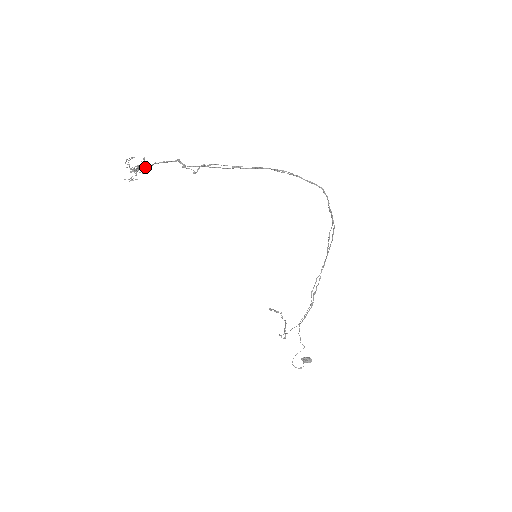
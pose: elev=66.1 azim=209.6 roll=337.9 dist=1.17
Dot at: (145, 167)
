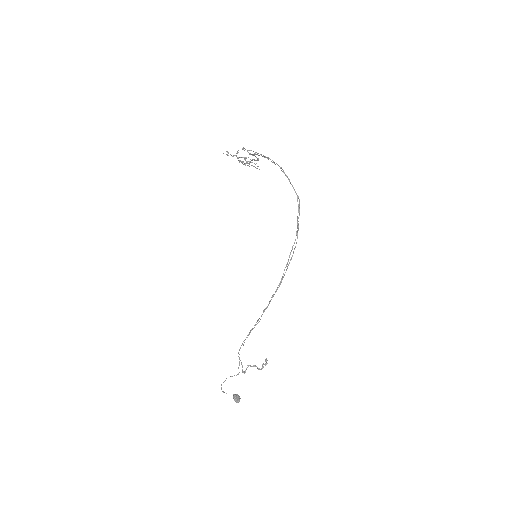
Dot at: (248, 163)
